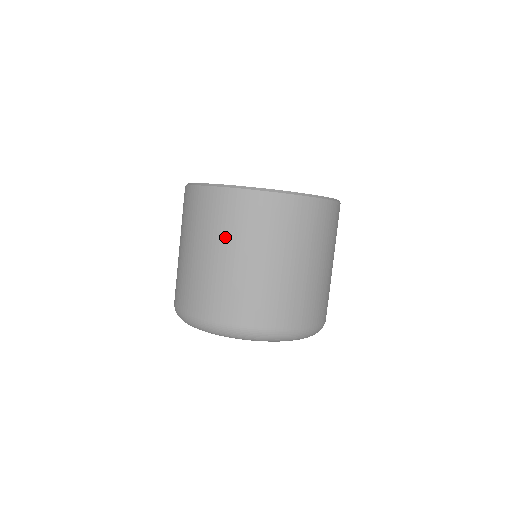
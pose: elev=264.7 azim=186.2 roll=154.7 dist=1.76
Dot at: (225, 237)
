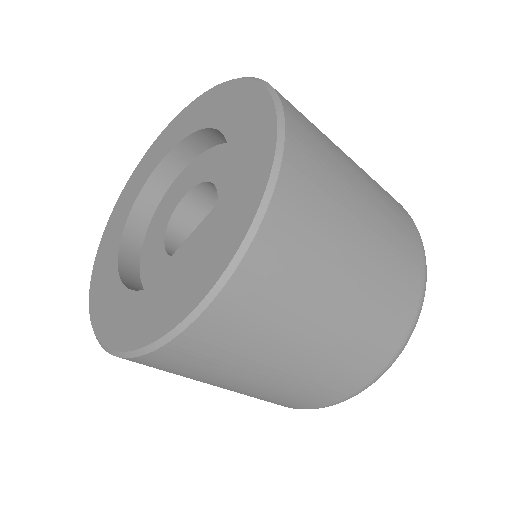
Dot at: occluded
